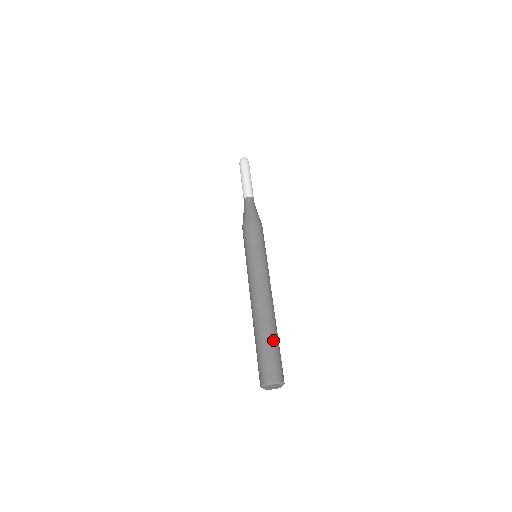
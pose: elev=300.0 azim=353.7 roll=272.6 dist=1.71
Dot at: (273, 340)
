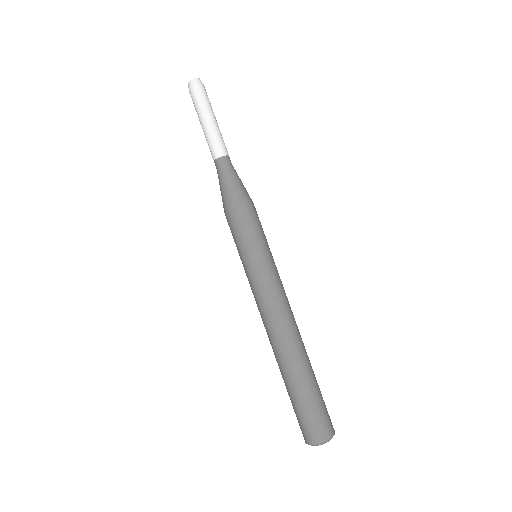
Dot at: (312, 385)
